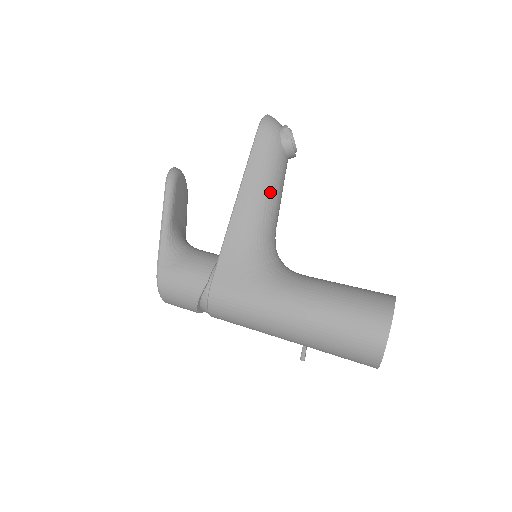
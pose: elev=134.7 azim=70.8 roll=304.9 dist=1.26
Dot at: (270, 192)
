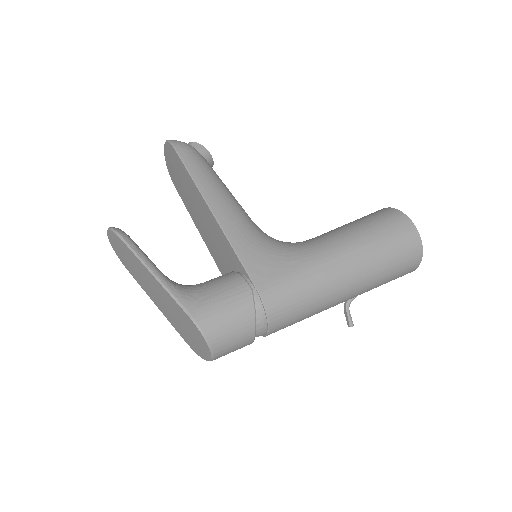
Dot at: (228, 192)
